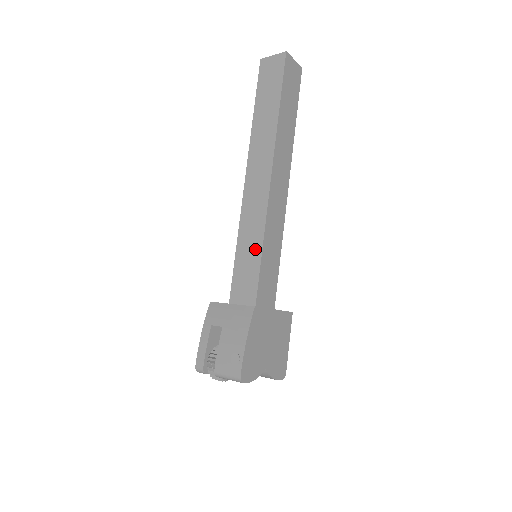
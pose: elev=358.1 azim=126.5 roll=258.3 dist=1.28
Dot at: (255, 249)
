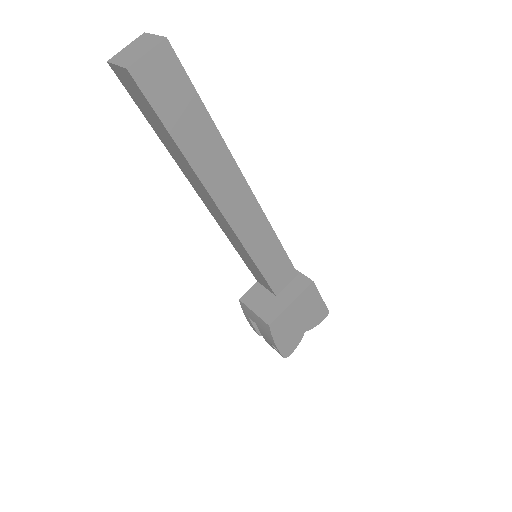
Dot at: (250, 261)
